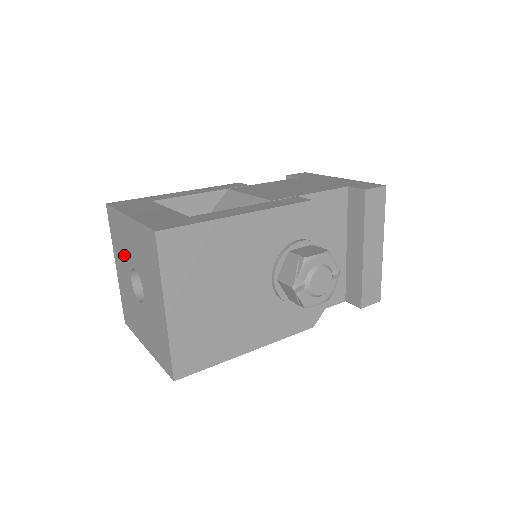
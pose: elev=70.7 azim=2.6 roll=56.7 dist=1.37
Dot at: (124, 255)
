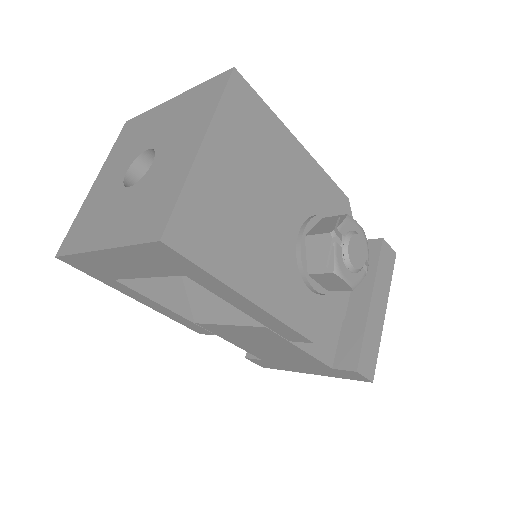
Dot at: (130, 151)
